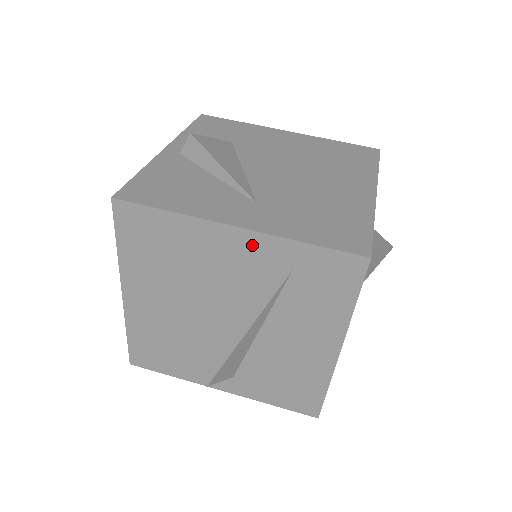
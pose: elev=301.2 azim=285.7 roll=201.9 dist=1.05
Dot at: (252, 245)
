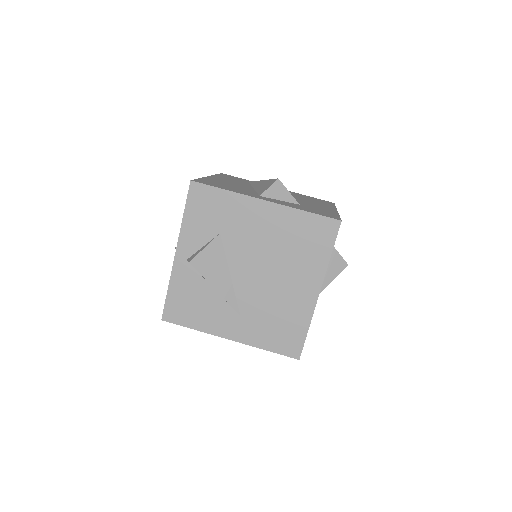
Dot at: occluded
